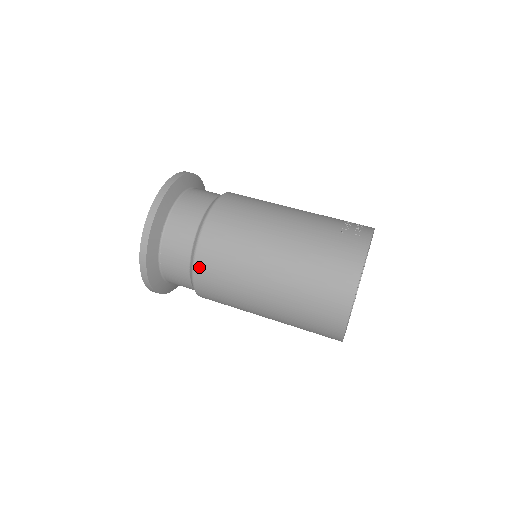
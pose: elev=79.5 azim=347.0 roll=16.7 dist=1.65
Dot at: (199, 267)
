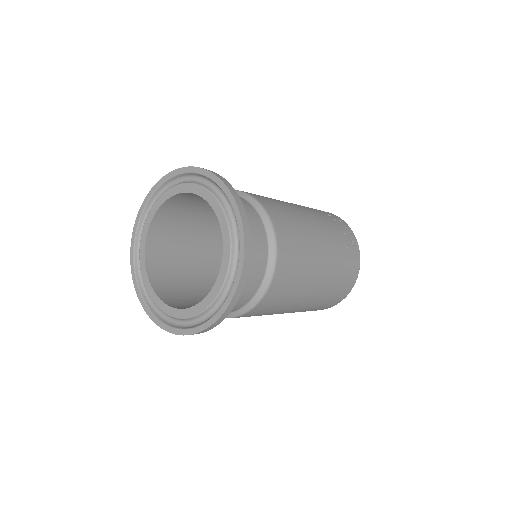
Dot at: (253, 312)
